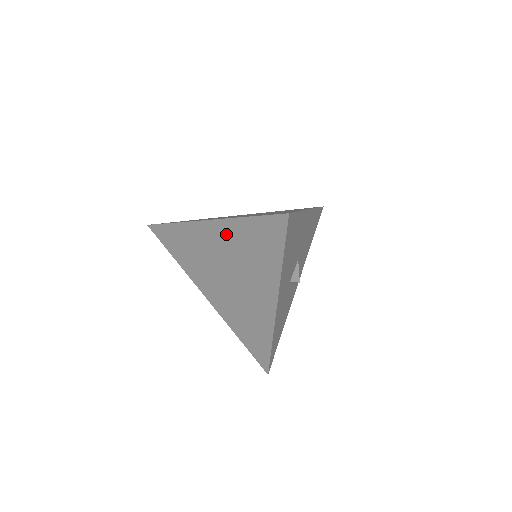
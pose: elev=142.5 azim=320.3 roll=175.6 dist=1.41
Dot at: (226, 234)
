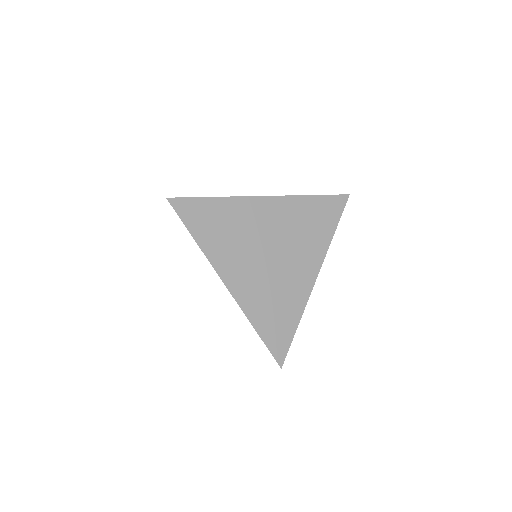
Dot at: occluded
